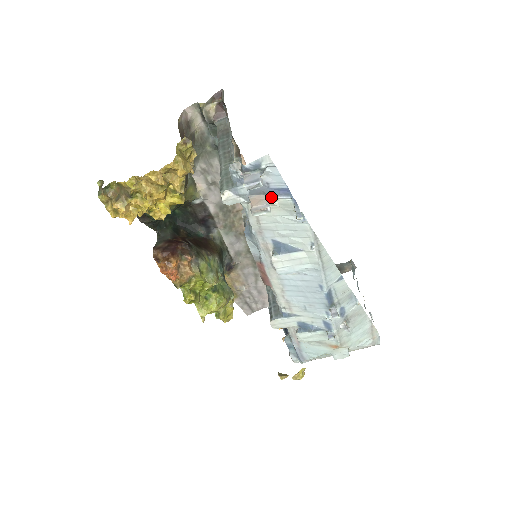
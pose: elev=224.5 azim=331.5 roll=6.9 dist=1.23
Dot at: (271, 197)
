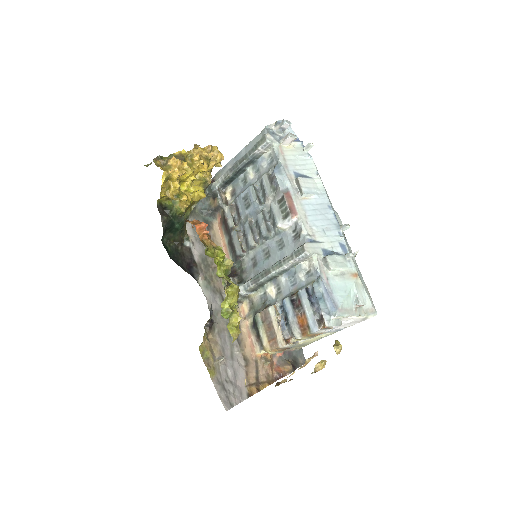
Dot at: (292, 141)
